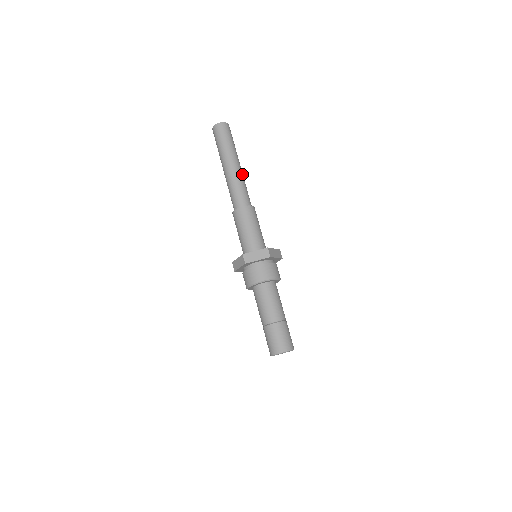
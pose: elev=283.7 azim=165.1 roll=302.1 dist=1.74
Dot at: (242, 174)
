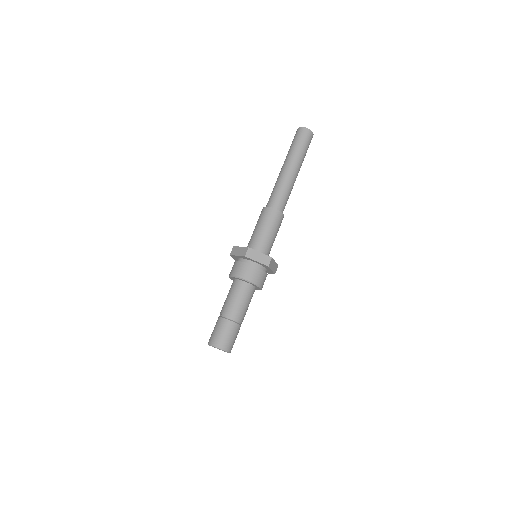
Dot at: (290, 178)
